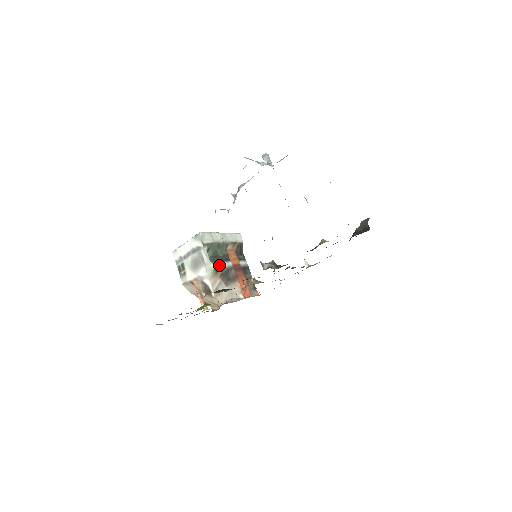
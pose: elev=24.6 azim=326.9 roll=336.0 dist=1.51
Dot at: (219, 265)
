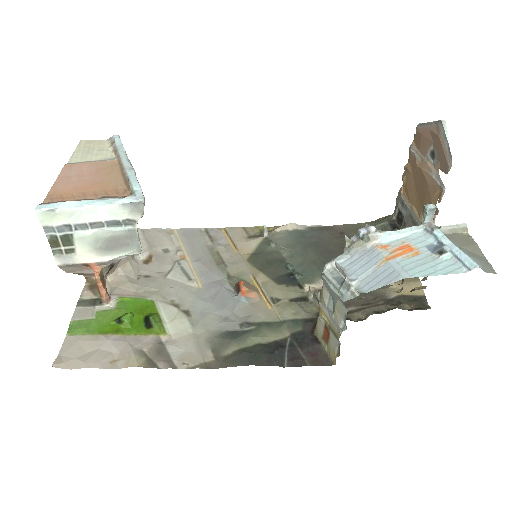
Dot at: occluded
